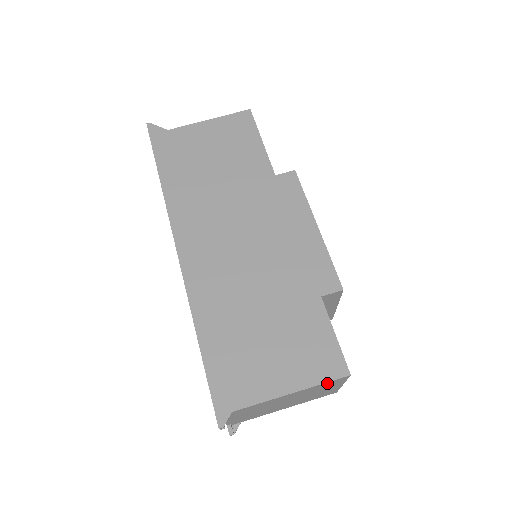
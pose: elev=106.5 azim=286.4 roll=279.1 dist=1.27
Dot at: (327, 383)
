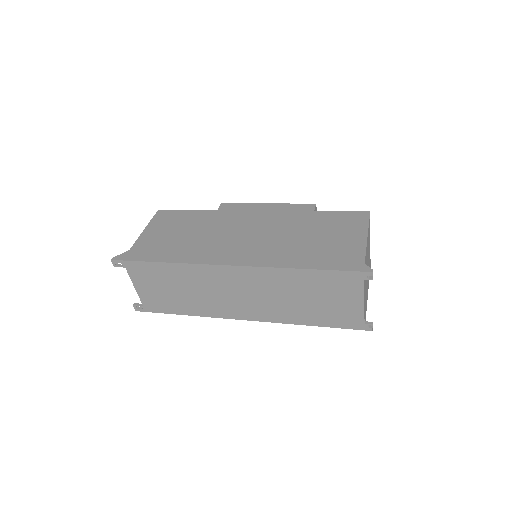
Dot at: (369, 224)
